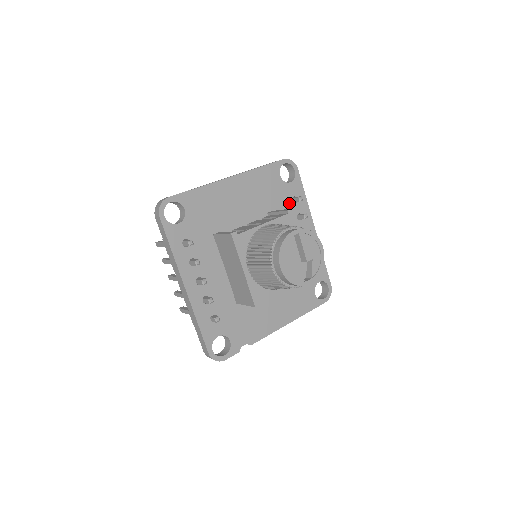
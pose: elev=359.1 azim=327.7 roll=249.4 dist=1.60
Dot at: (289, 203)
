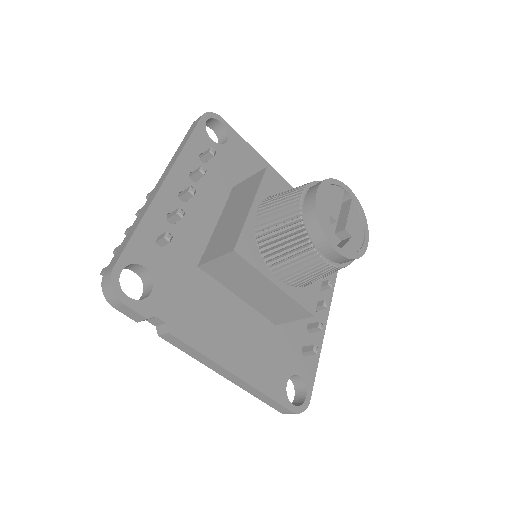
Dot at: occluded
